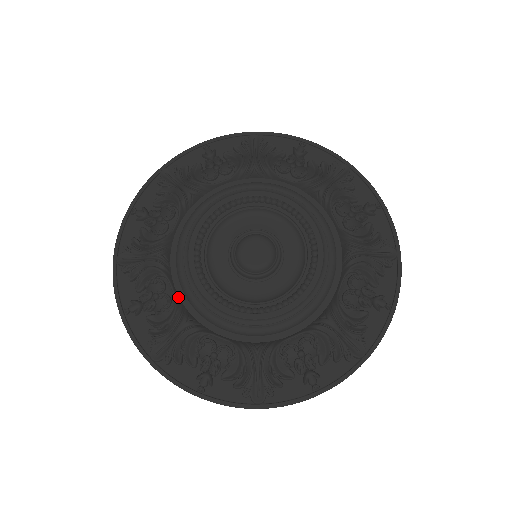
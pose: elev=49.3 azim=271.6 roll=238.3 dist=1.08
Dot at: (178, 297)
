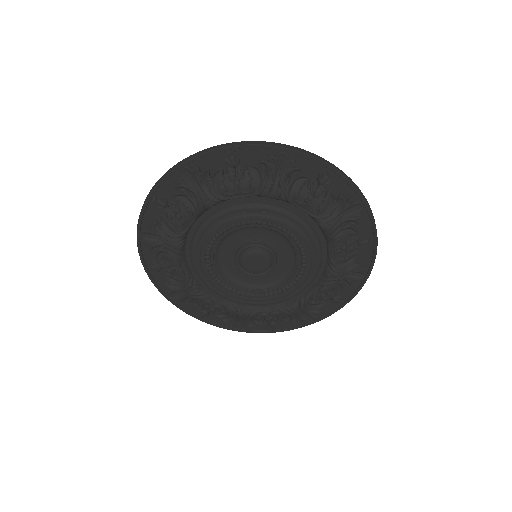
Dot at: (225, 301)
